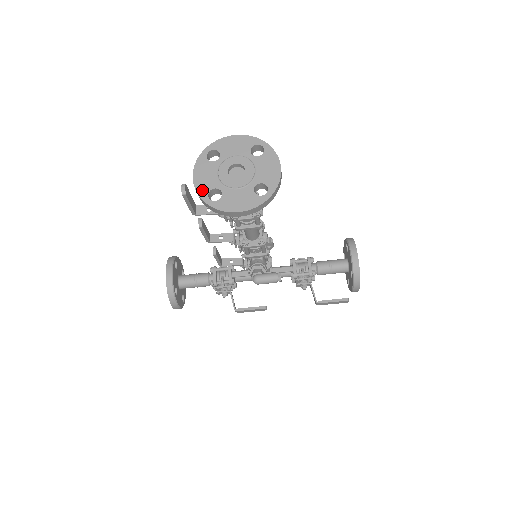
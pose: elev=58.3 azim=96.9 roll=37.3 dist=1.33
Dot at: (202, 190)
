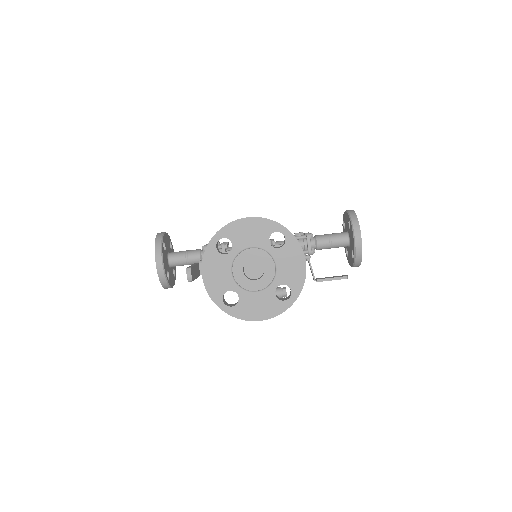
Dot at: (215, 293)
